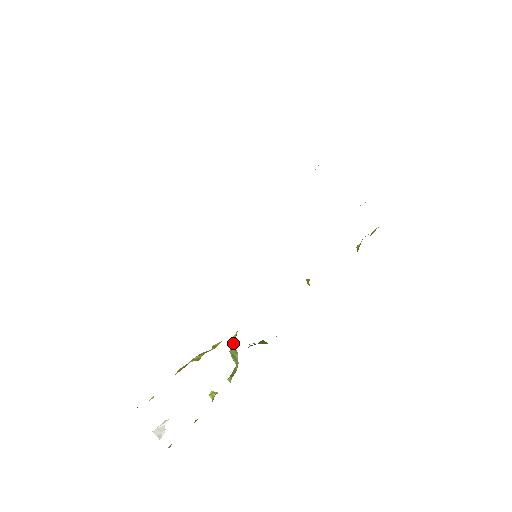
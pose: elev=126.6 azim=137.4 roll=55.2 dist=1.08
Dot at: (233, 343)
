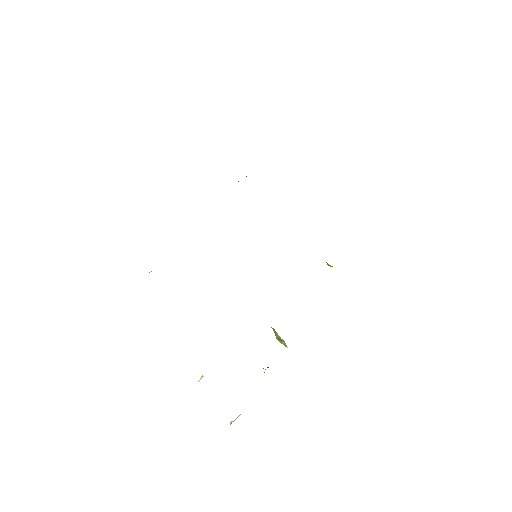
Dot at: occluded
